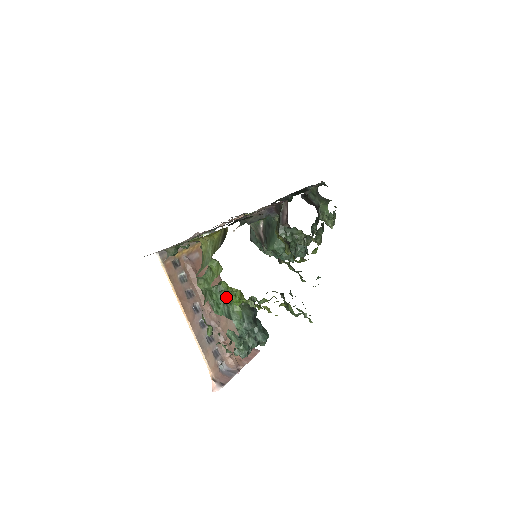
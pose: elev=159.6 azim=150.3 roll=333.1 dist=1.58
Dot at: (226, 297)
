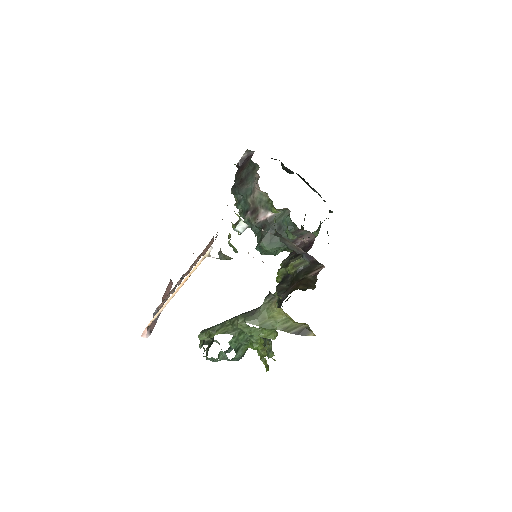
Dot at: (248, 340)
